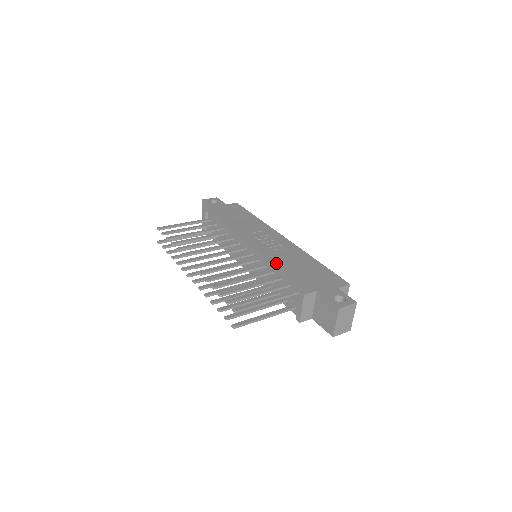
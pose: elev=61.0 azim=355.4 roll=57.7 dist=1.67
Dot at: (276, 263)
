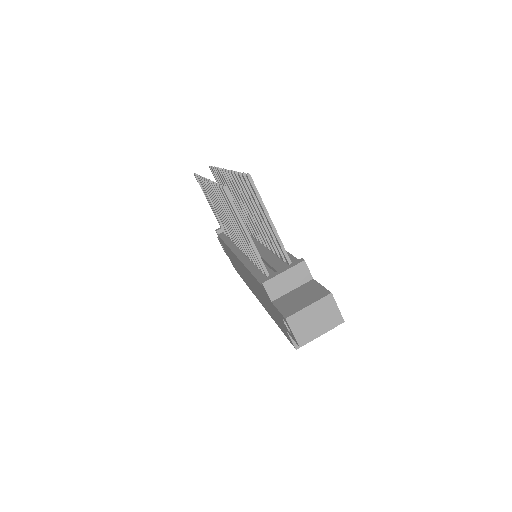
Dot at: occluded
